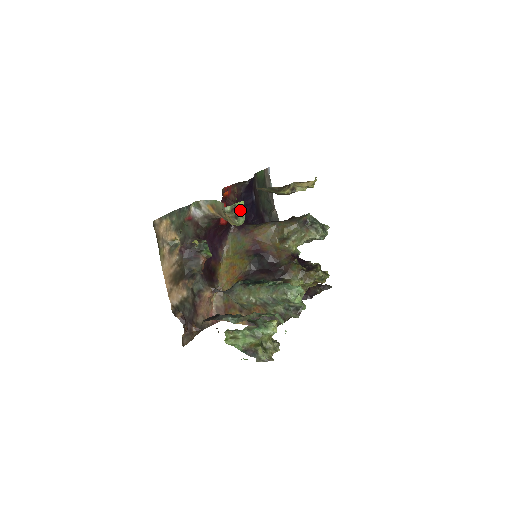
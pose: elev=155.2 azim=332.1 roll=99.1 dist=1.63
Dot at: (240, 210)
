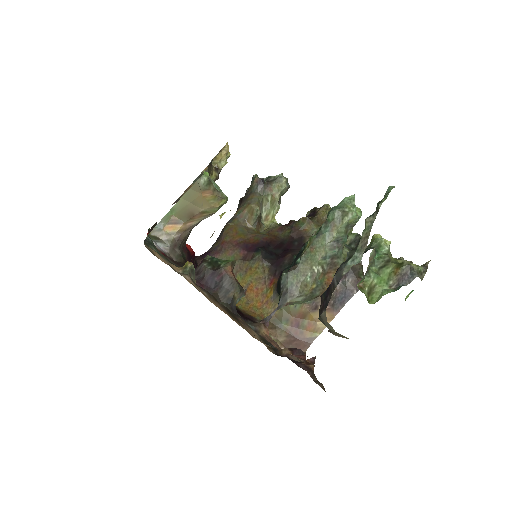
Dot at: (212, 181)
